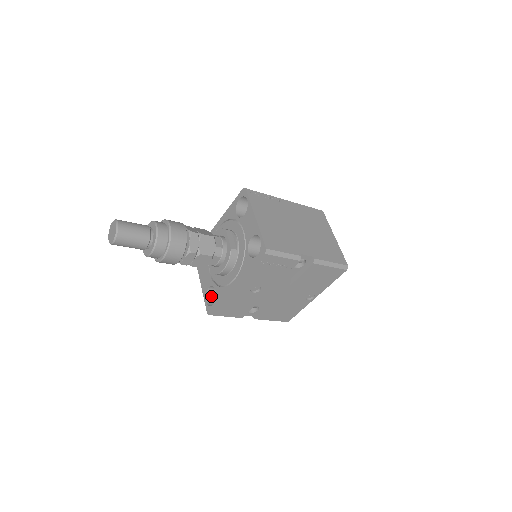
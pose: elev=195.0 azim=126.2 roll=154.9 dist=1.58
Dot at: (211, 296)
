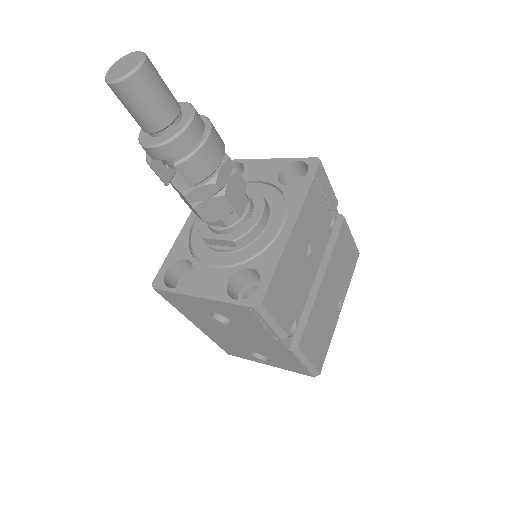
Dot at: occluded
